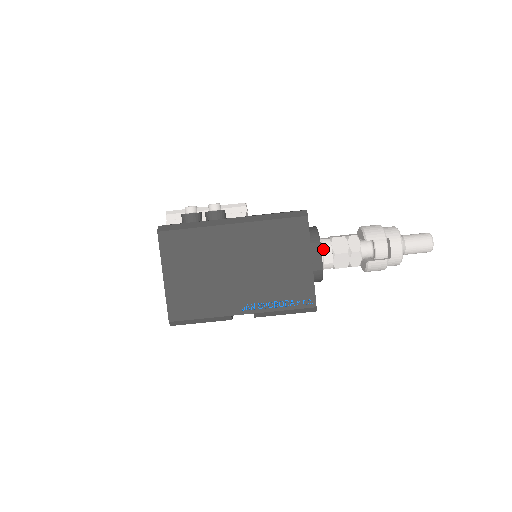
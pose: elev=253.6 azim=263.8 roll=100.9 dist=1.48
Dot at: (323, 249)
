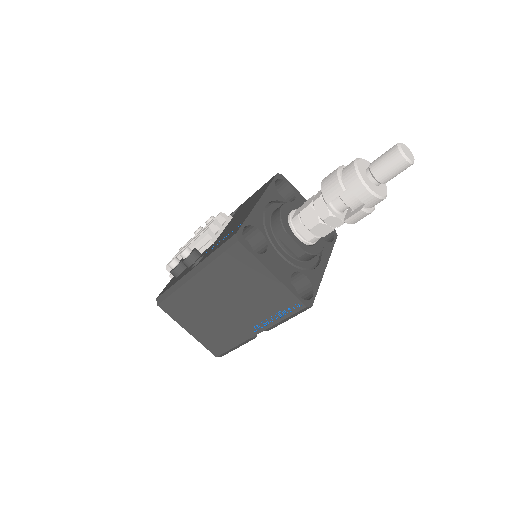
Dot at: (297, 230)
